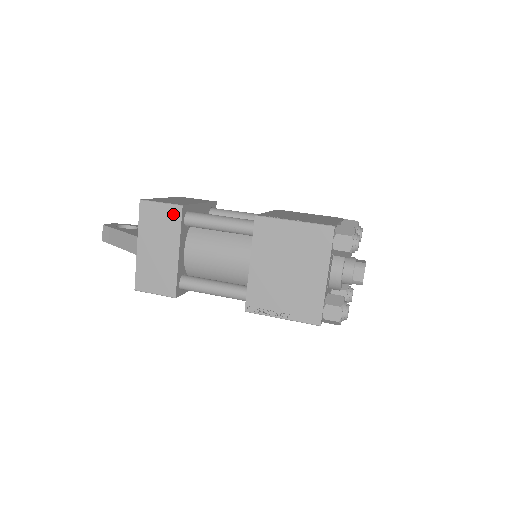
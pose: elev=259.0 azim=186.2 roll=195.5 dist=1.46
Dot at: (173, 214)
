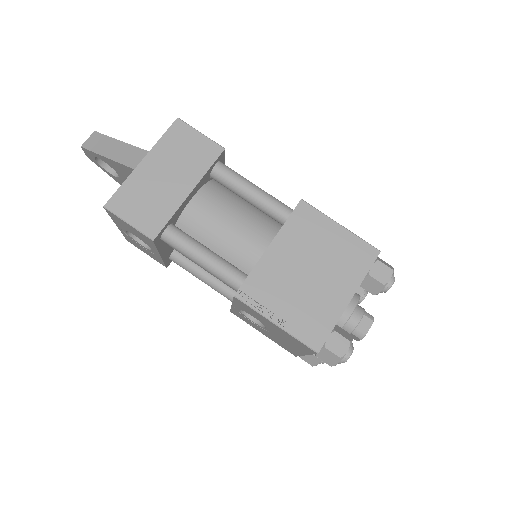
Dot at: (209, 151)
